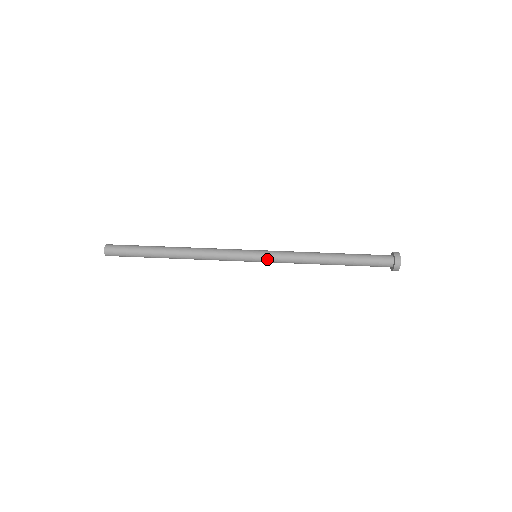
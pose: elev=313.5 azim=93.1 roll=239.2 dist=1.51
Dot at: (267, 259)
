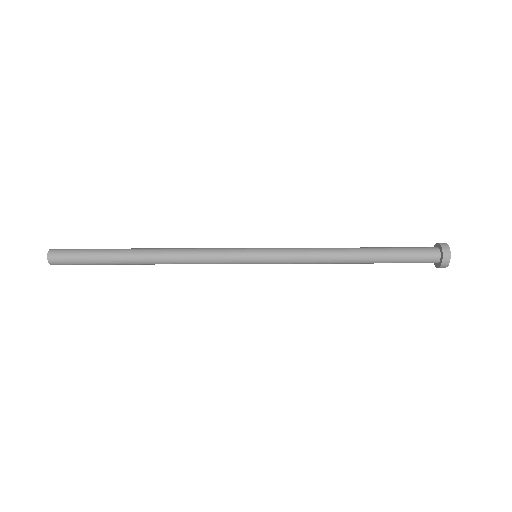
Dot at: (271, 259)
